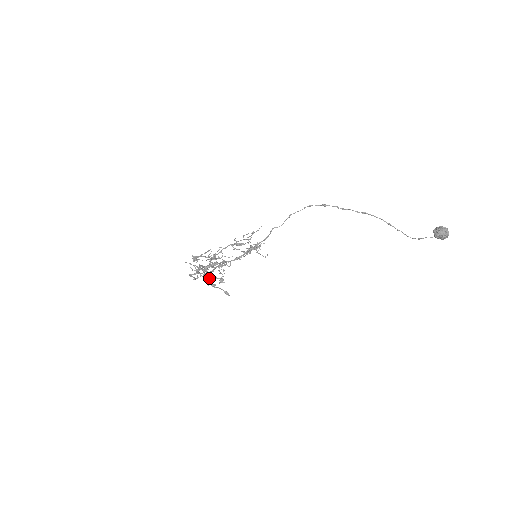
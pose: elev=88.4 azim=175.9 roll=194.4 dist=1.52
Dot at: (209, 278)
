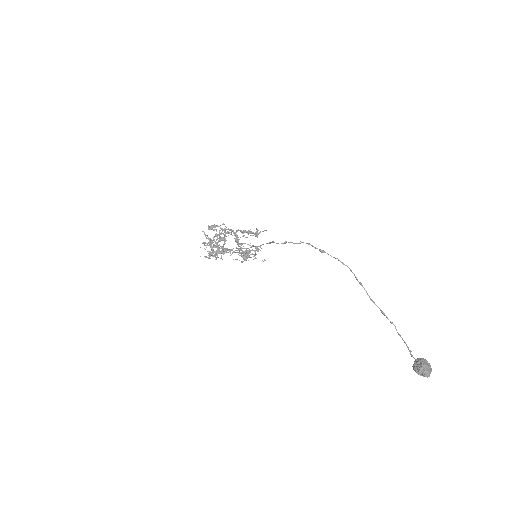
Dot at: (215, 255)
